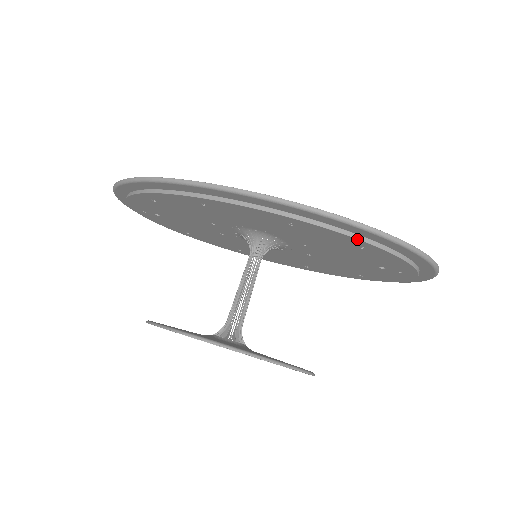
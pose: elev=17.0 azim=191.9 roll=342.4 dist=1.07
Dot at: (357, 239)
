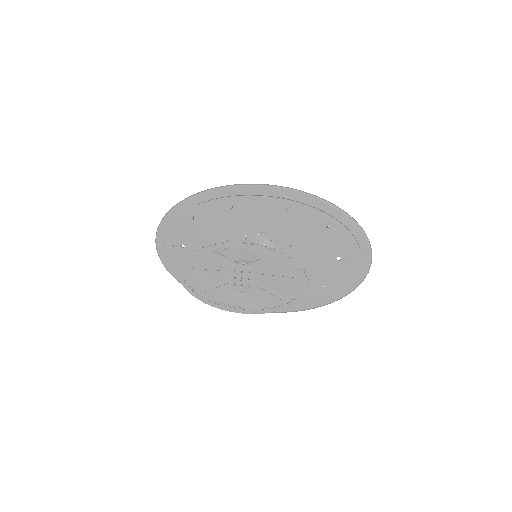
Dot at: (325, 213)
